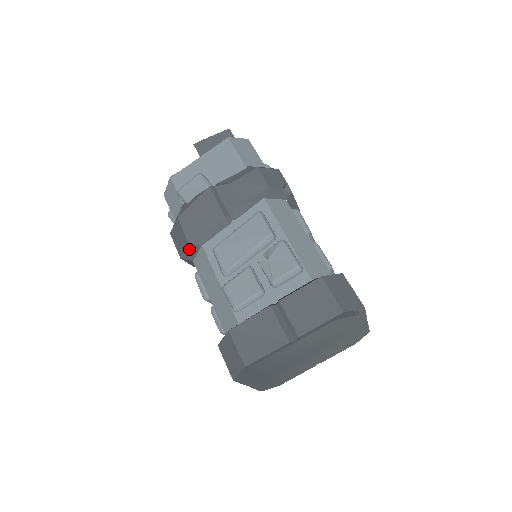
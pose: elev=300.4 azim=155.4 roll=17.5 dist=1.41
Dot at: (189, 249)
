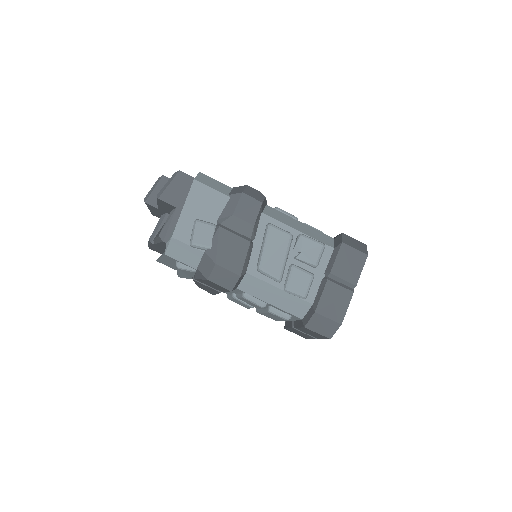
Dot at: (239, 281)
